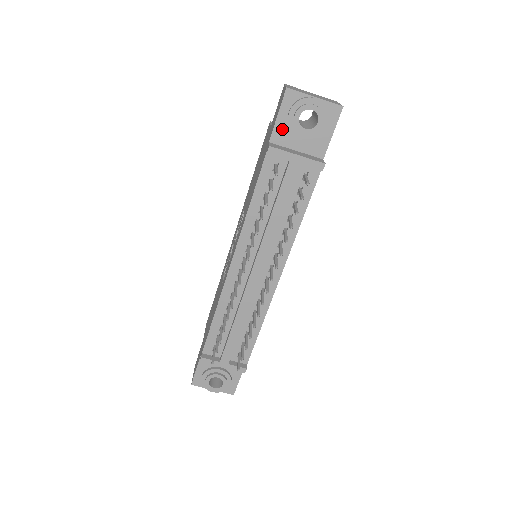
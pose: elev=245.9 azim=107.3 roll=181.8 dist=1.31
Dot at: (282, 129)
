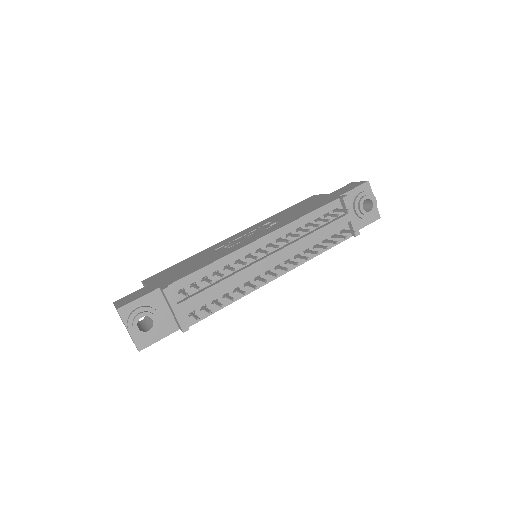
Dot at: (350, 197)
